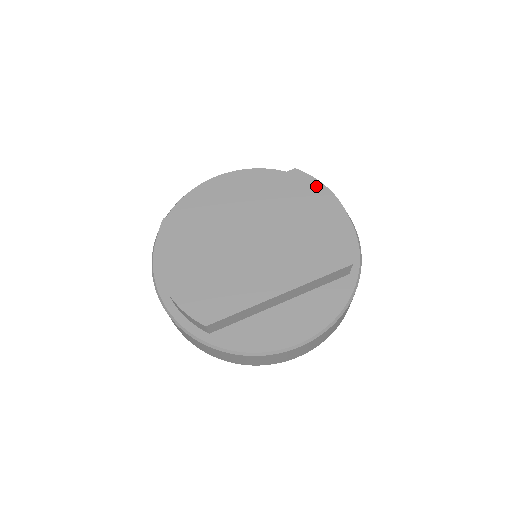
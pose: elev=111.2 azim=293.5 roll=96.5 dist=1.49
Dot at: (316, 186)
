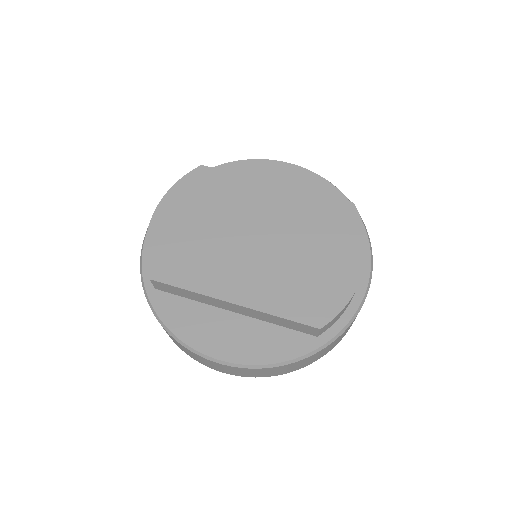
Dot at: (357, 232)
